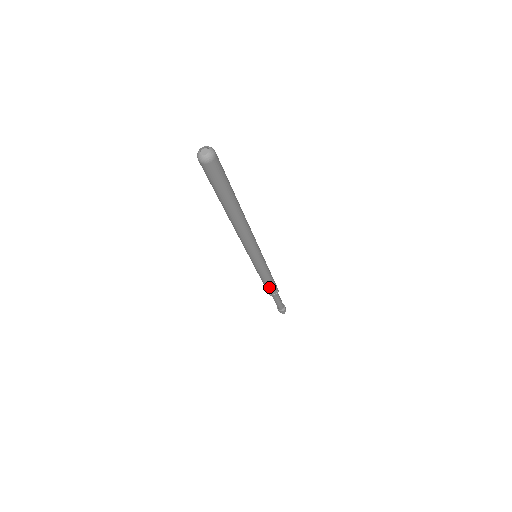
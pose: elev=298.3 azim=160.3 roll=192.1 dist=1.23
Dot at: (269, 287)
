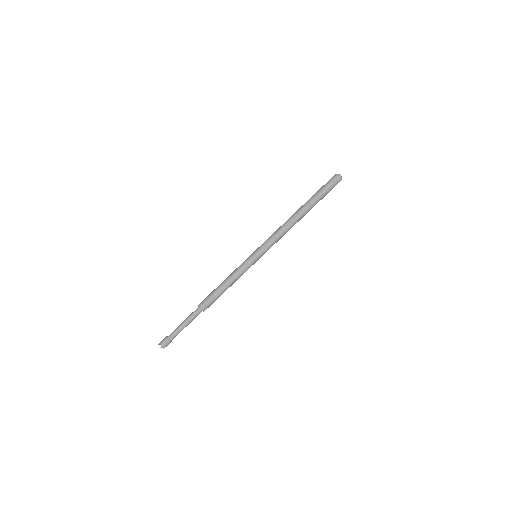
Dot at: (218, 292)
